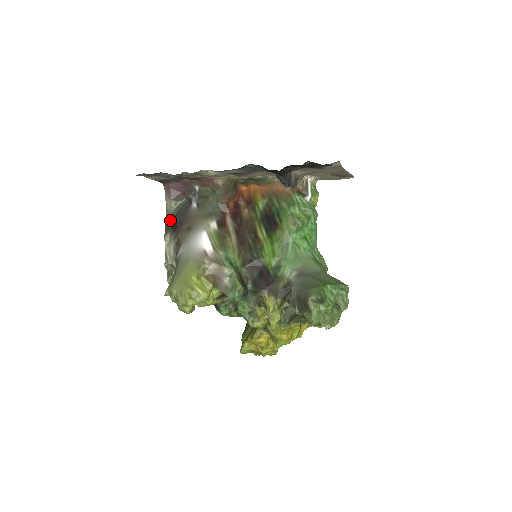
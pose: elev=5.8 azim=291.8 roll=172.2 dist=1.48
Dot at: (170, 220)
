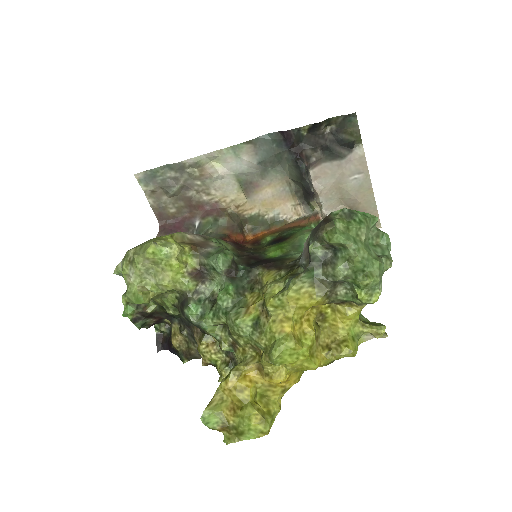
Dot at: occluded
